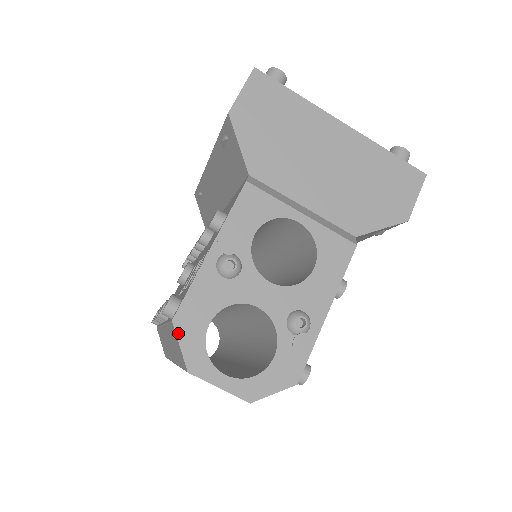
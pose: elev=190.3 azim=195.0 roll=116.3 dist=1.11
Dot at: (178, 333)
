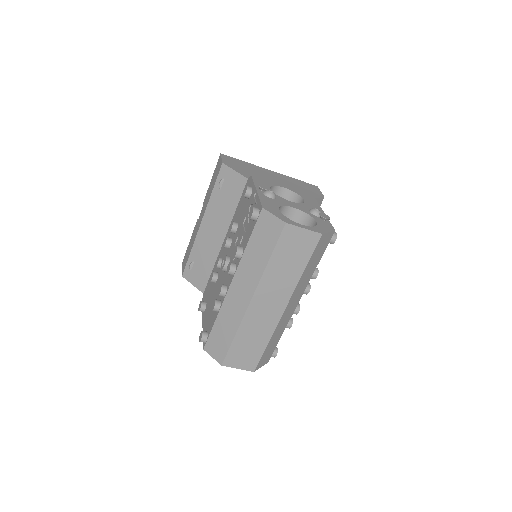
Dot at: (269, 211)
